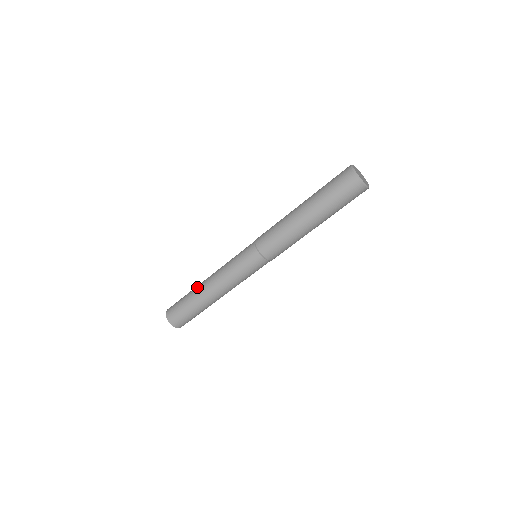
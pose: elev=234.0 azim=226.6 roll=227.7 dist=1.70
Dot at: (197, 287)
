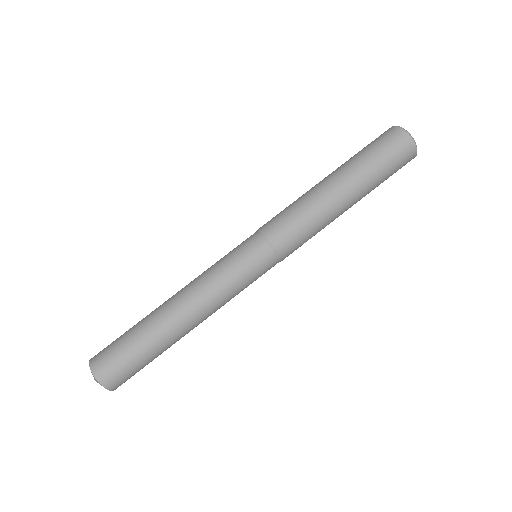
Dot at: occluded
